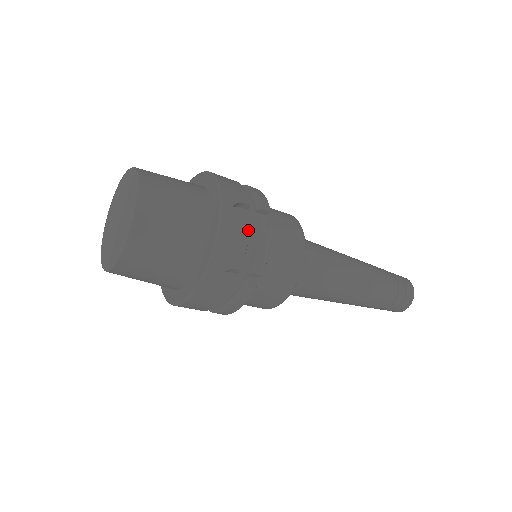
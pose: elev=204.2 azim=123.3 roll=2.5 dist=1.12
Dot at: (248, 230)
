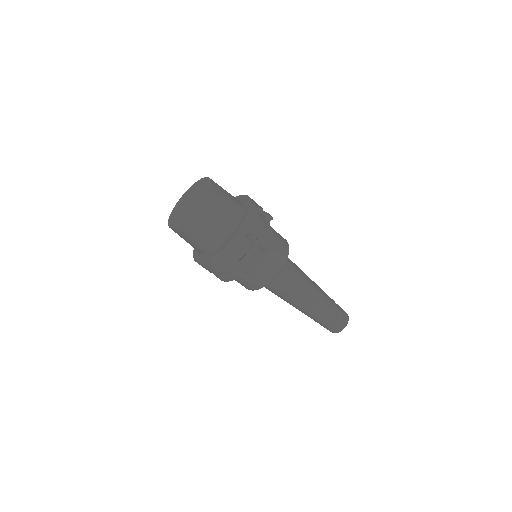
Dot at: occluded
